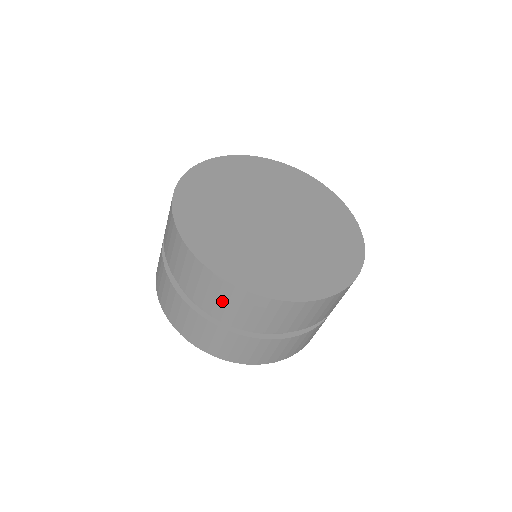
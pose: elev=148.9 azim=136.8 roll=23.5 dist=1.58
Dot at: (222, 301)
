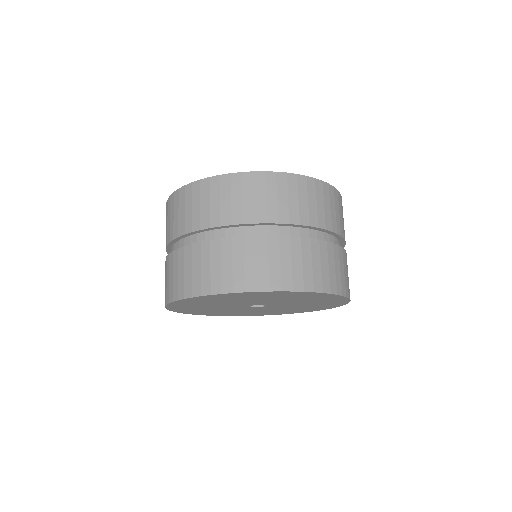
Dot at: (172, 218)
